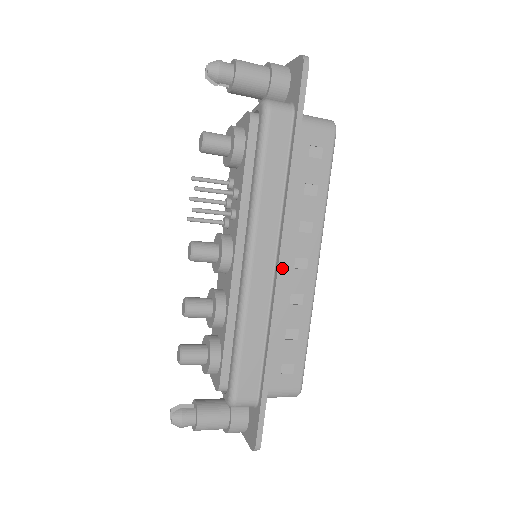
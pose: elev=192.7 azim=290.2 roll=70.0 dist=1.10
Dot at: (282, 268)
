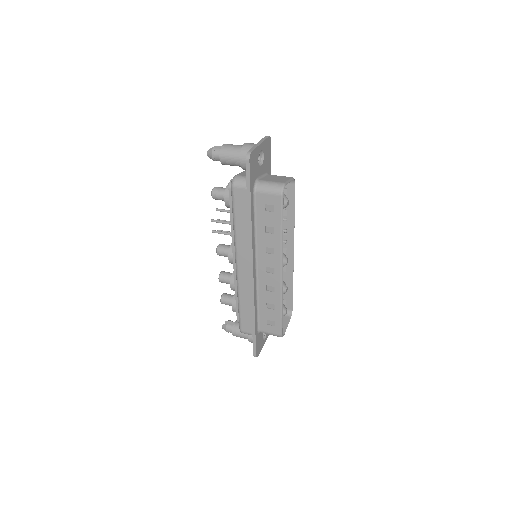
Dot at: (253, 274)
